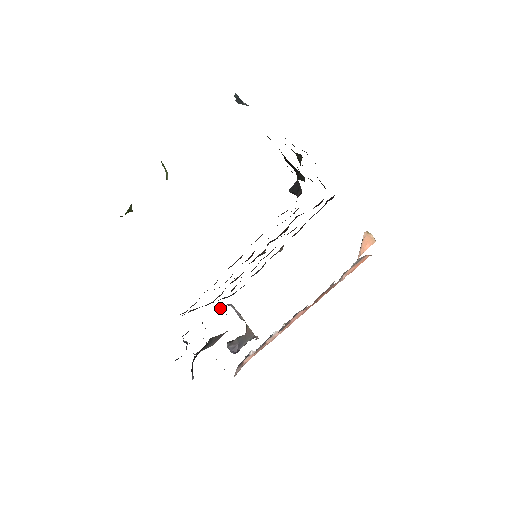
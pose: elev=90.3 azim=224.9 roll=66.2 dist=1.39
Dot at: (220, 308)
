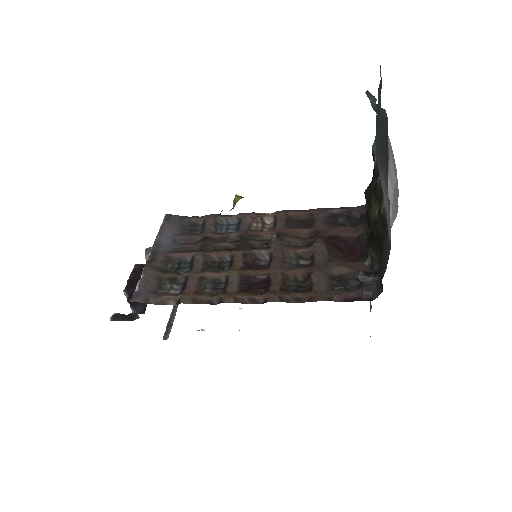
Dot at: occluded
